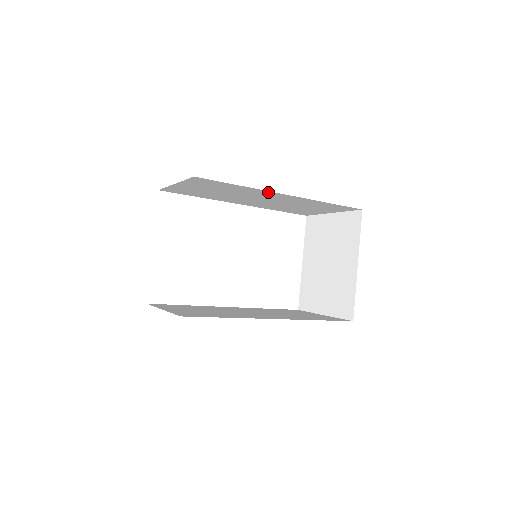
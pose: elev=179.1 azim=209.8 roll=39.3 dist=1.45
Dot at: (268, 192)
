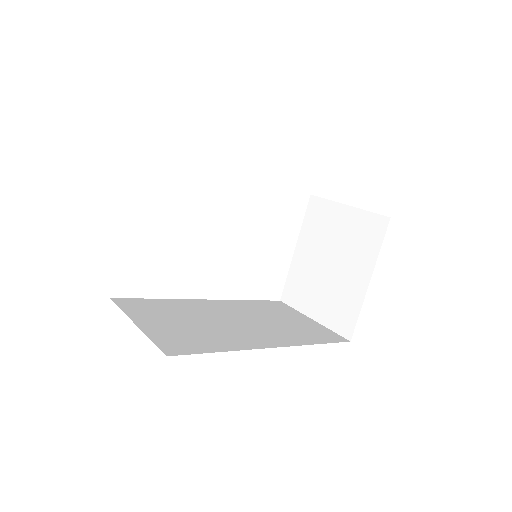
Dot at: occluded
